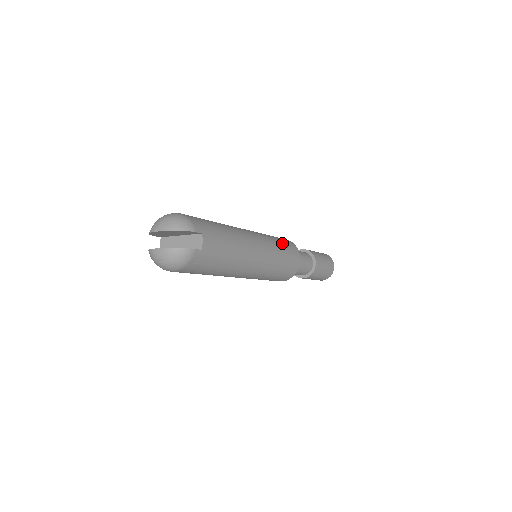
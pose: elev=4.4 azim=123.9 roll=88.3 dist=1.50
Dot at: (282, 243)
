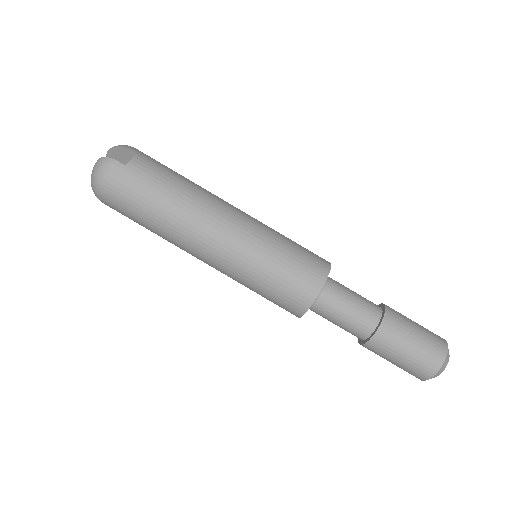
Dot at: (296, 243)
